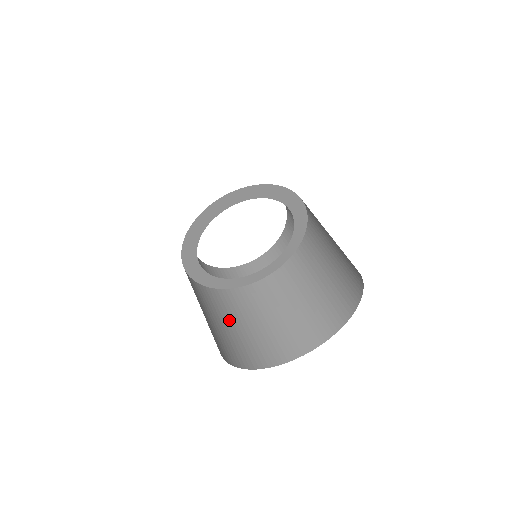
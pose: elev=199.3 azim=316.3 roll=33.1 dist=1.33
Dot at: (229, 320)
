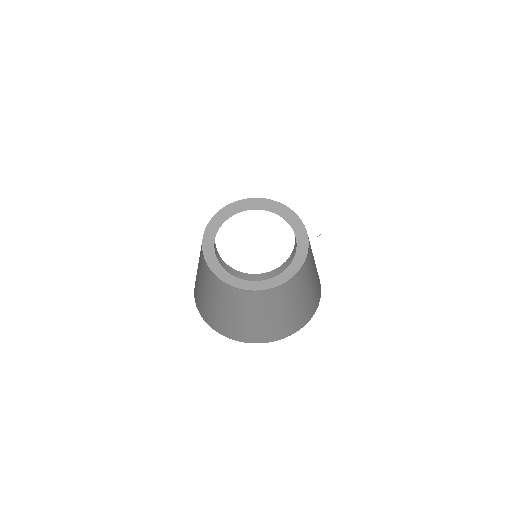
Dot at: (268, 310)
